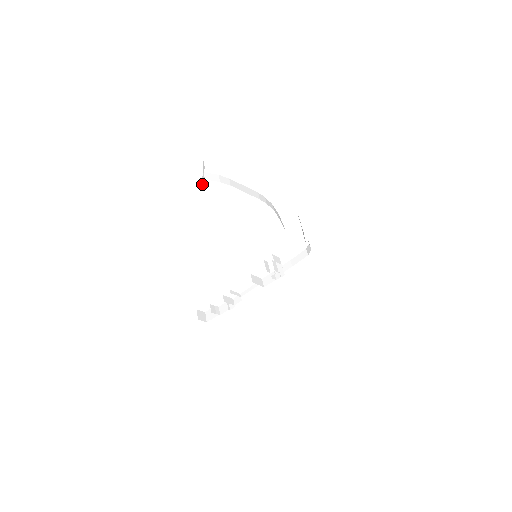
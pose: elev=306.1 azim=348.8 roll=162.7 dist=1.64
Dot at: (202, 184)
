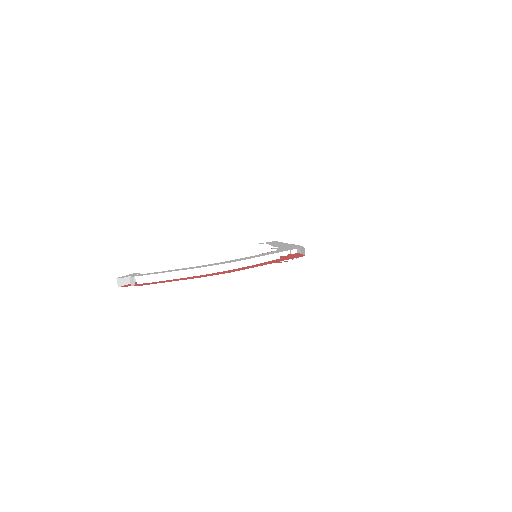
Dot at: occluded
